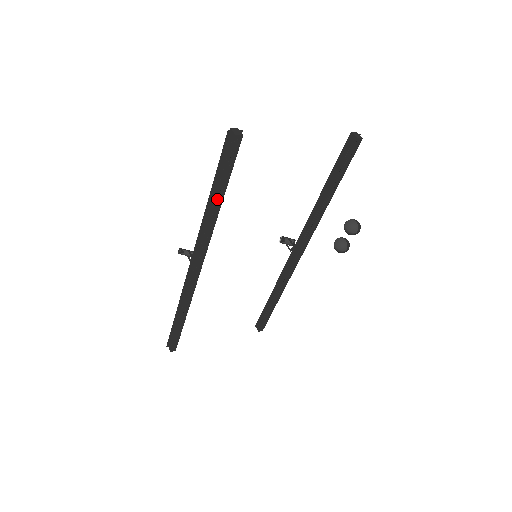
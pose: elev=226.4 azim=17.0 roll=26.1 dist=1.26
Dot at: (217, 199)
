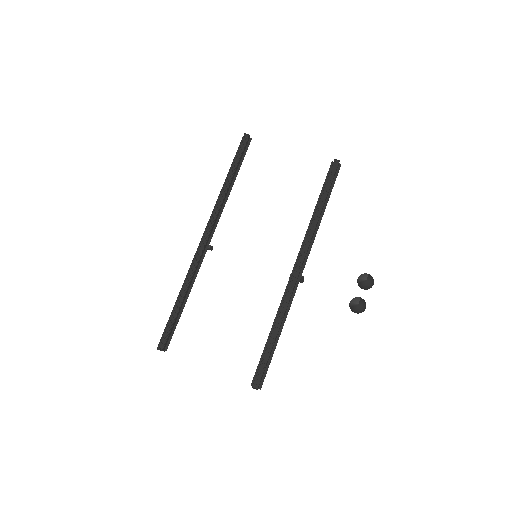
Dot at: (229, 177)
